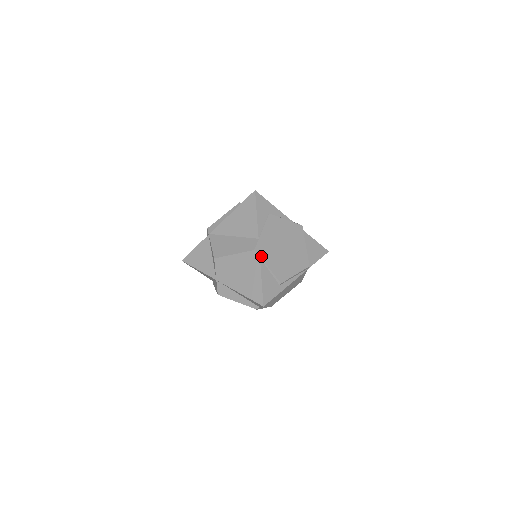
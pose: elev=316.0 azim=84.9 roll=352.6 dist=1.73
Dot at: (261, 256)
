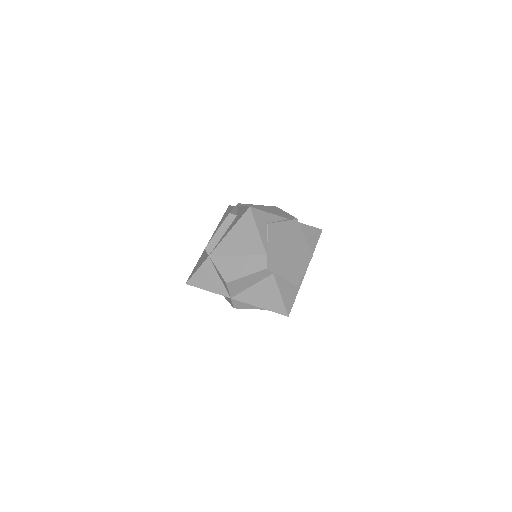
Dot at: (274, 271)
